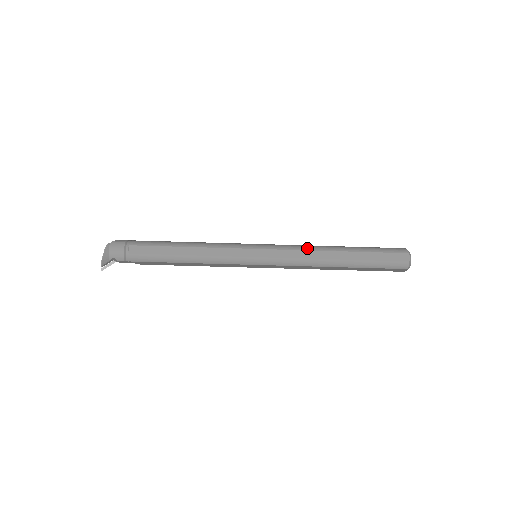
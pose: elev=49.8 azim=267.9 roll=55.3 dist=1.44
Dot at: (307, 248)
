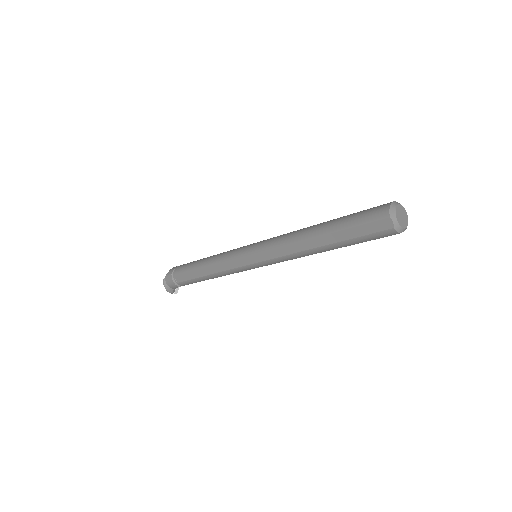
Dot at: (285, 243)
